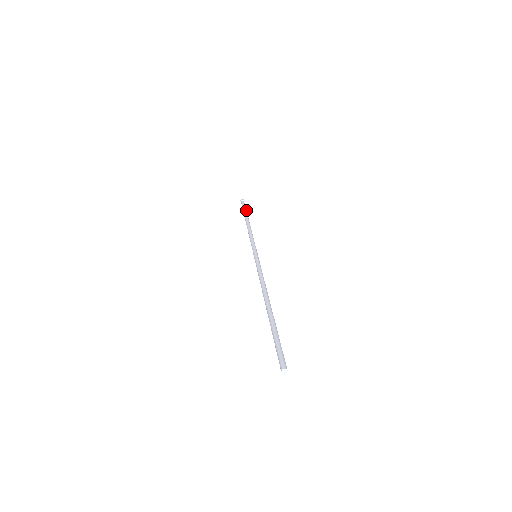
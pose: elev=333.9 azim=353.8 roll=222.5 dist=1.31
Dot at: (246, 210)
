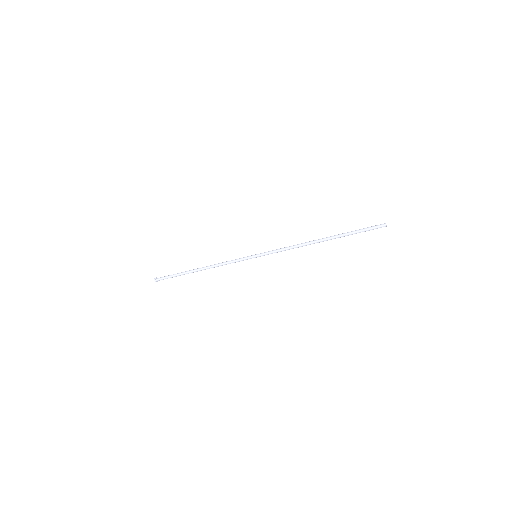
Dot at: (176, 274)
